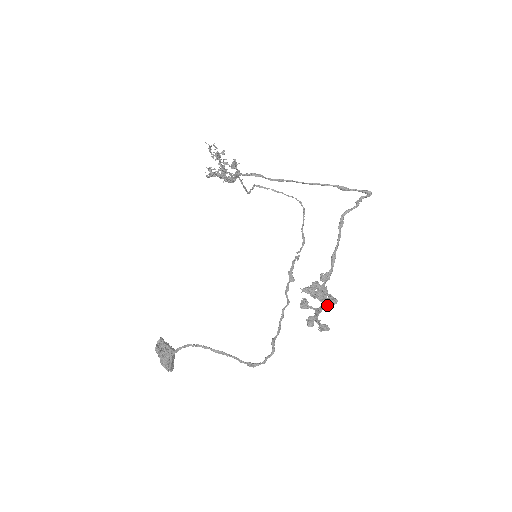
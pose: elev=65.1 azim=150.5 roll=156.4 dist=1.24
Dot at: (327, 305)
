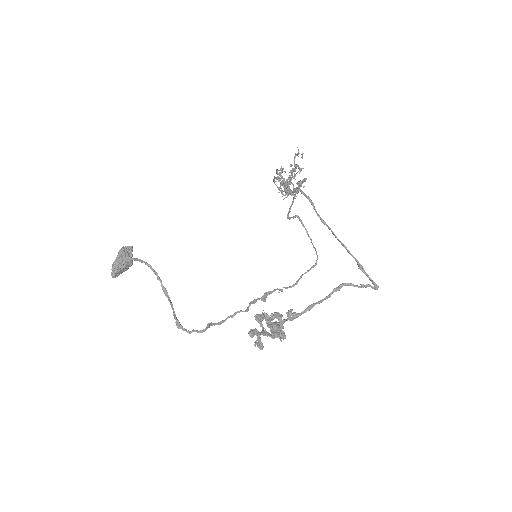
Dot at: (273, 337)
